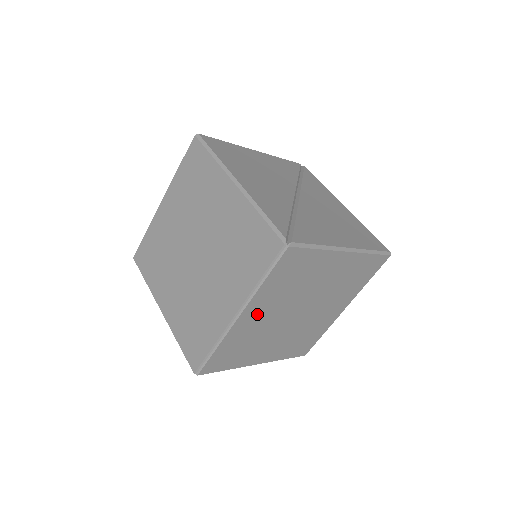
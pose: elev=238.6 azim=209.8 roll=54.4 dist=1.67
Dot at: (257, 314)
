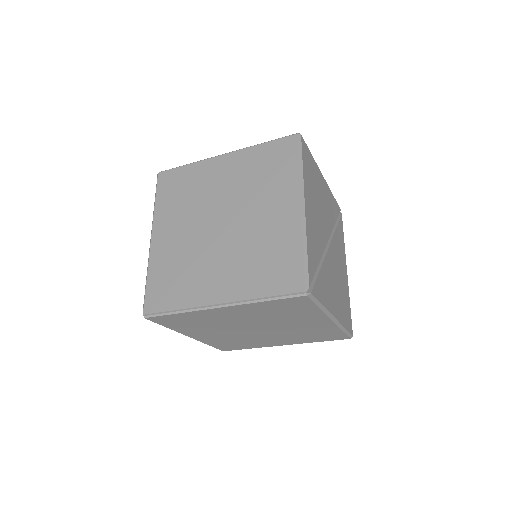
Dot at: (232, 313)
